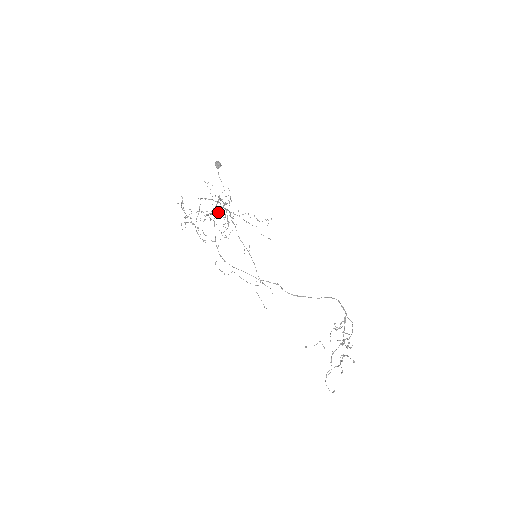
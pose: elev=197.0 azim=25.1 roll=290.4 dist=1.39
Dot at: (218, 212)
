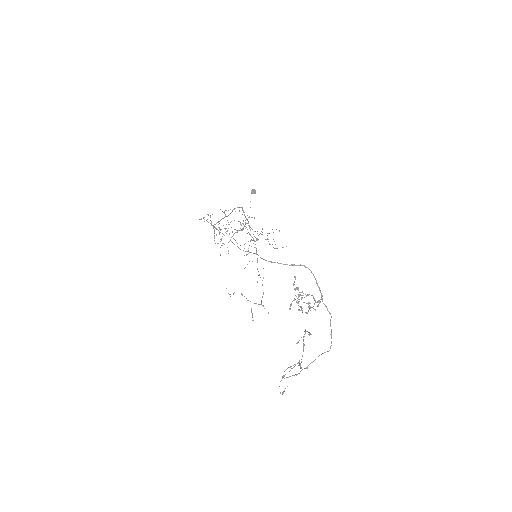
Dot at: occluded
